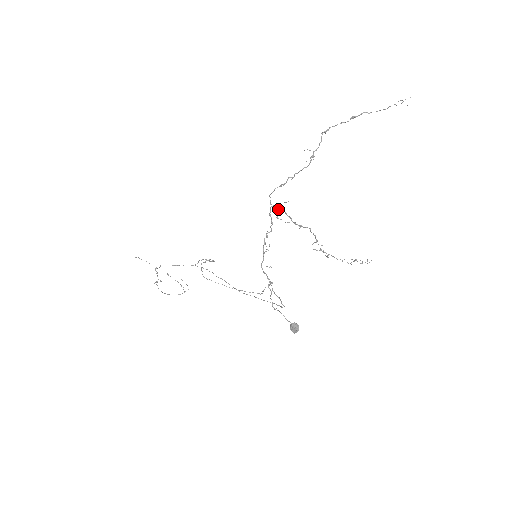
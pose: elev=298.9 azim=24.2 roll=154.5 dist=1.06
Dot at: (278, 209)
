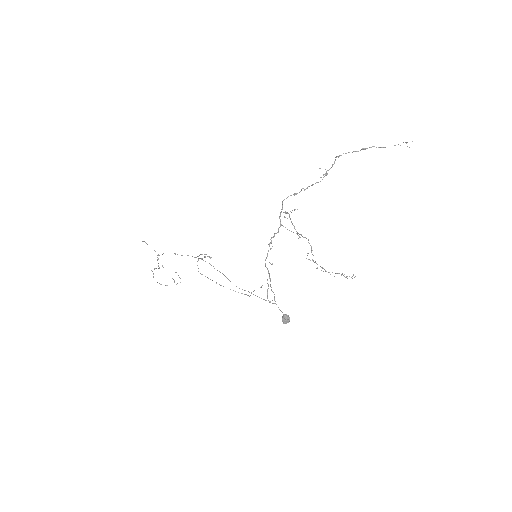
Dot at: occluded
